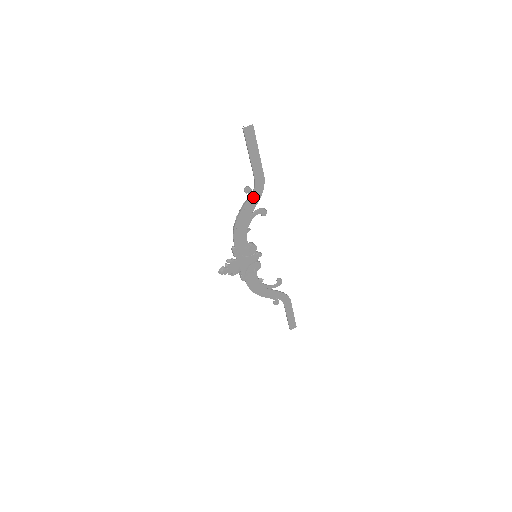
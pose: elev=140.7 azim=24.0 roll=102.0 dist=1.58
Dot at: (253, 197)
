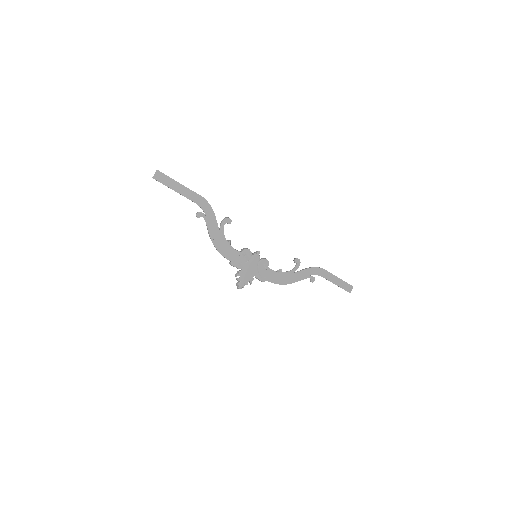
Dot at: (208, 216)
